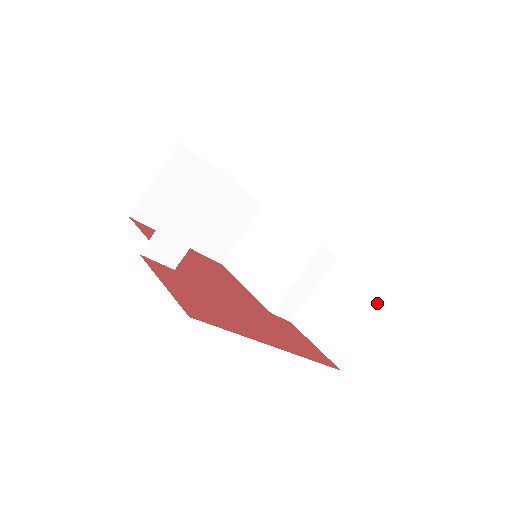
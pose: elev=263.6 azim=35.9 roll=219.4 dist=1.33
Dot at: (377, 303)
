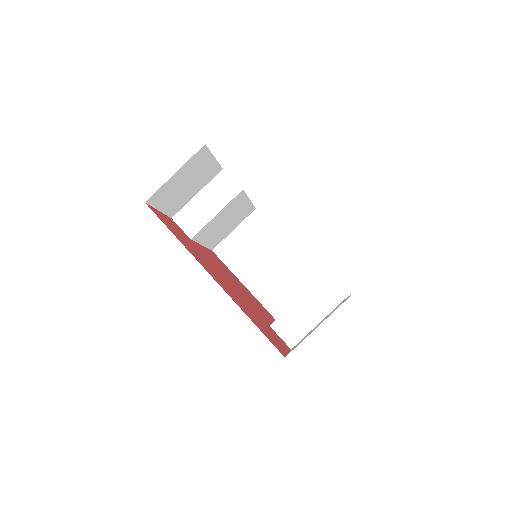
Dot at: occluded
